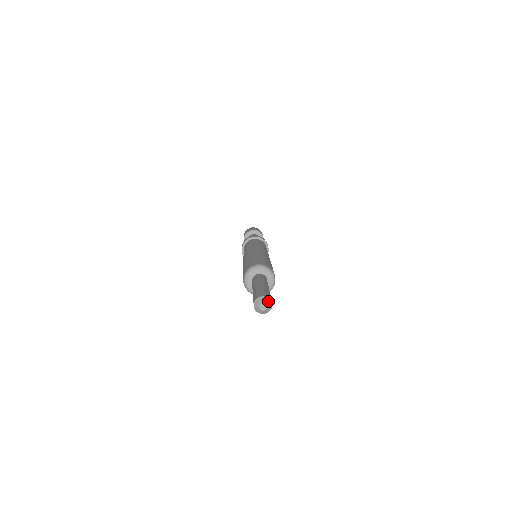
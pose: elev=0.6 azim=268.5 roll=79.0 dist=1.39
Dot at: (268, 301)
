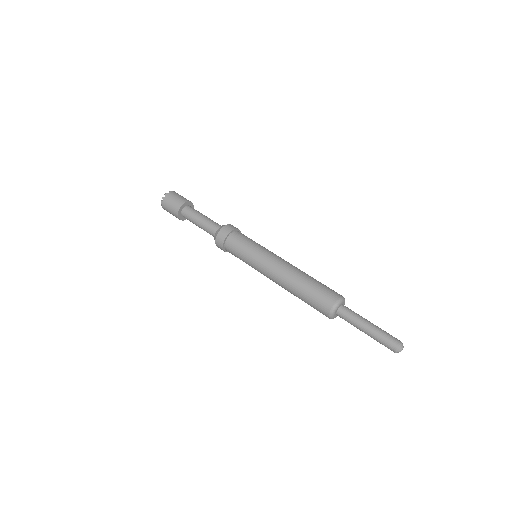
Dot at: occluded
